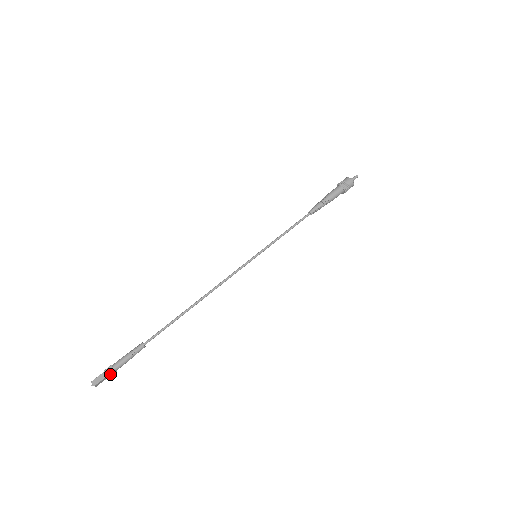
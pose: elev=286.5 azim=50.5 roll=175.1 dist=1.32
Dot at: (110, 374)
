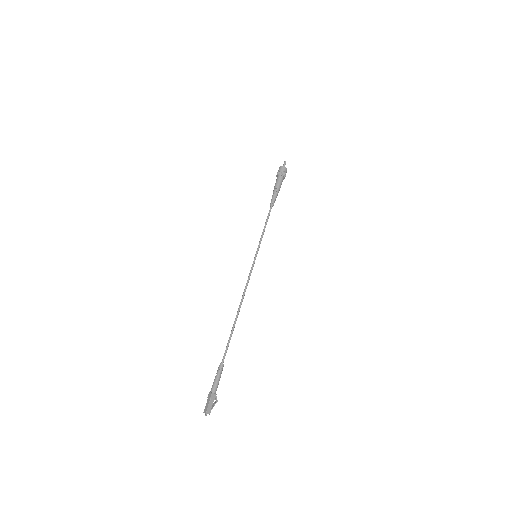
Dot at: (211, 398)
